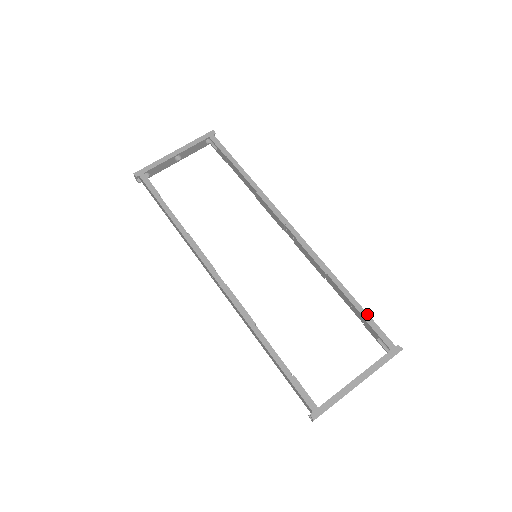
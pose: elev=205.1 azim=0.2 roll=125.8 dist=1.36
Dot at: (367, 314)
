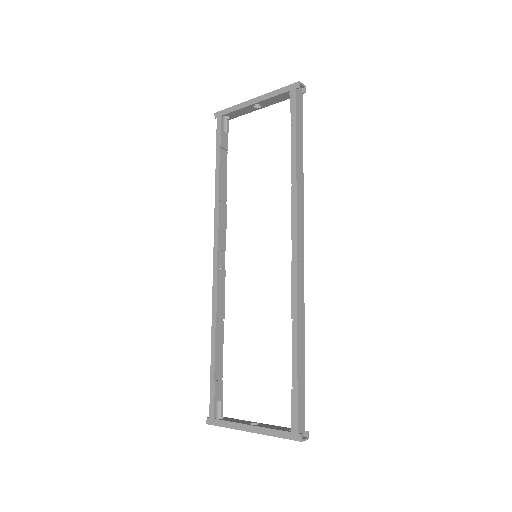
Dot at: (297, 384)
